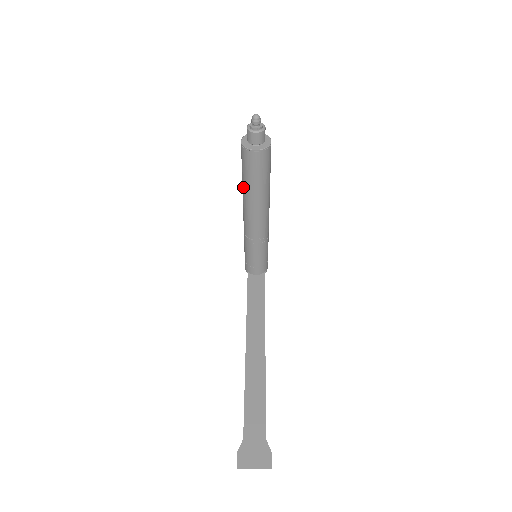
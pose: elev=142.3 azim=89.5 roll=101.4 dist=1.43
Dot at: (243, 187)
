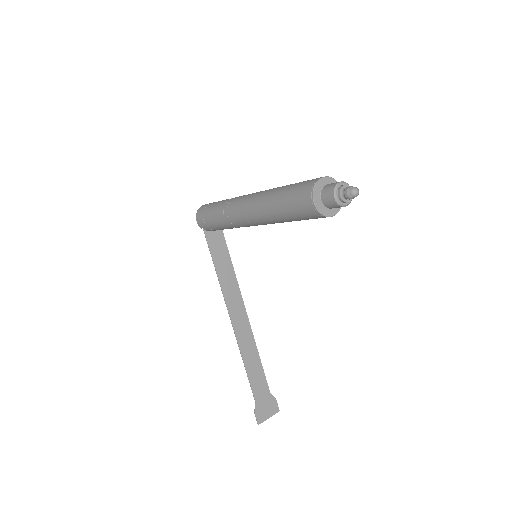
Dot at: (274, 216)
